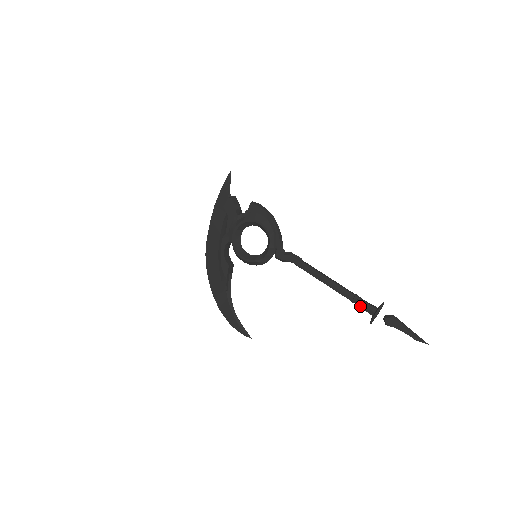
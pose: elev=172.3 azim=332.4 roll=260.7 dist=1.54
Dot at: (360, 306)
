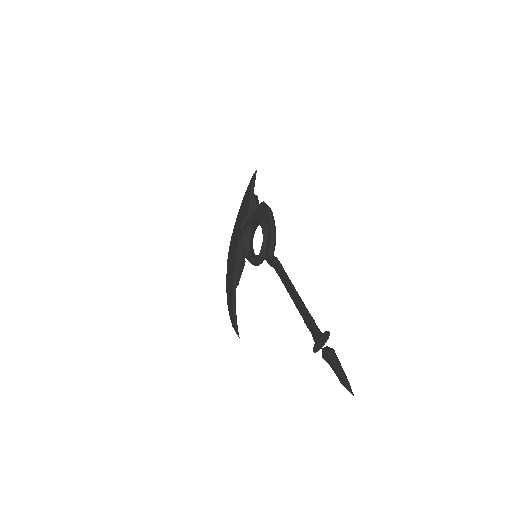
Dot at: (309, 329)
